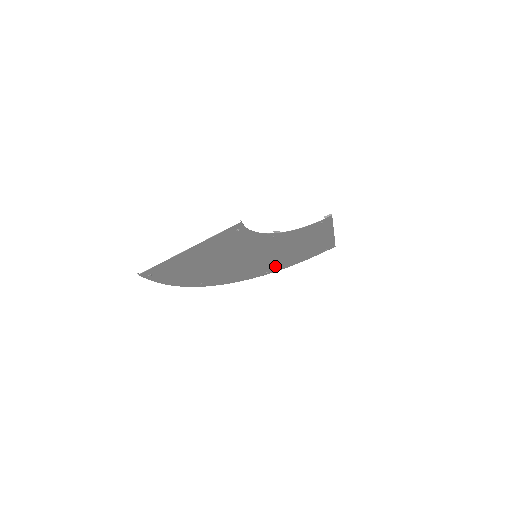
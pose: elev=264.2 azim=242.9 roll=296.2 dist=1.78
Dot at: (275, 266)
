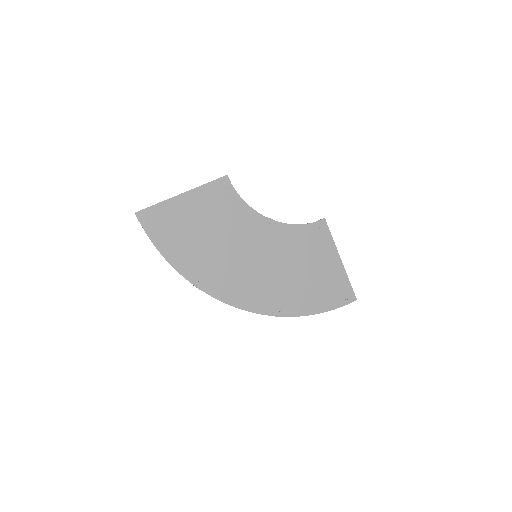
Dot at: (287, 301)
